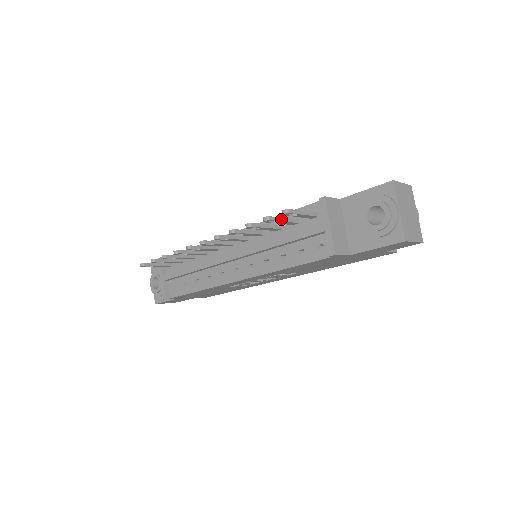
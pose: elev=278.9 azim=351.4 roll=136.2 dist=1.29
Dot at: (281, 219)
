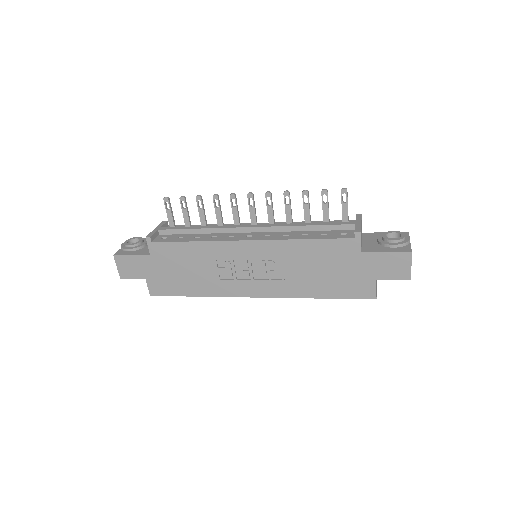
Dot at: (328, 204)
